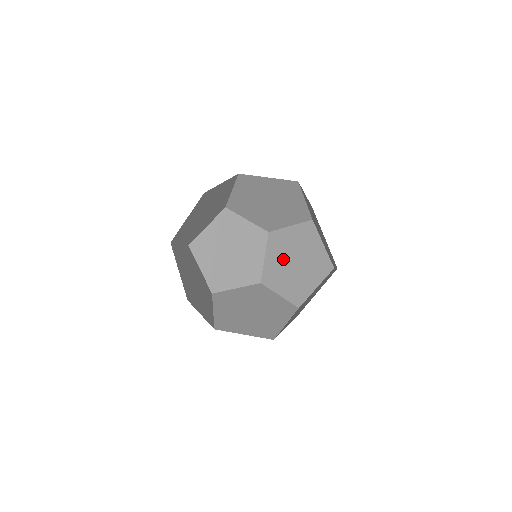
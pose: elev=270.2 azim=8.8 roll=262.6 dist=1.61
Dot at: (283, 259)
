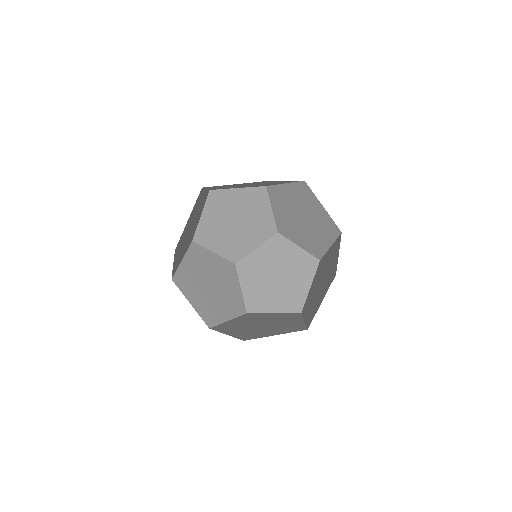
Dot at: (290, 215)
